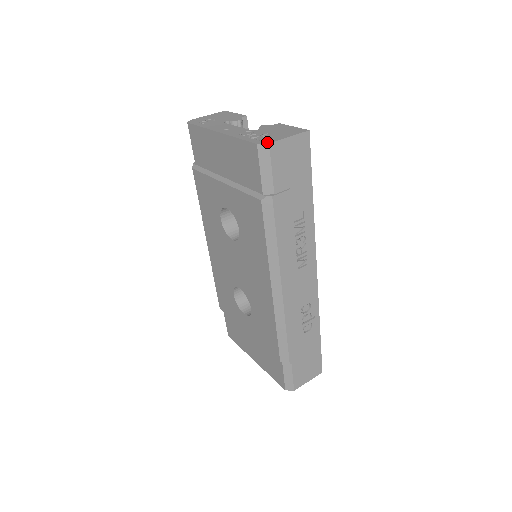
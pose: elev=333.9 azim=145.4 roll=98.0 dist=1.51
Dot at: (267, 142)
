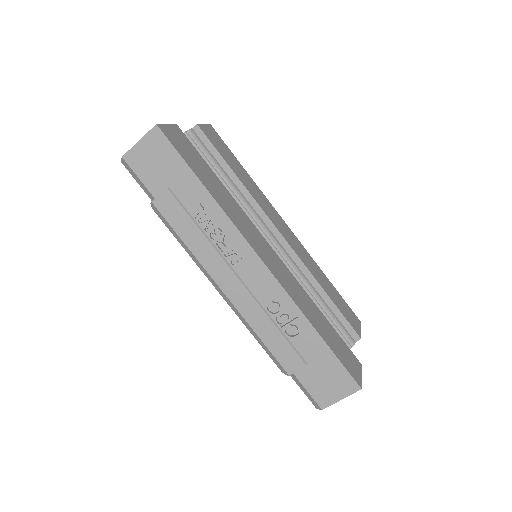
Dot at: (124, 156)
